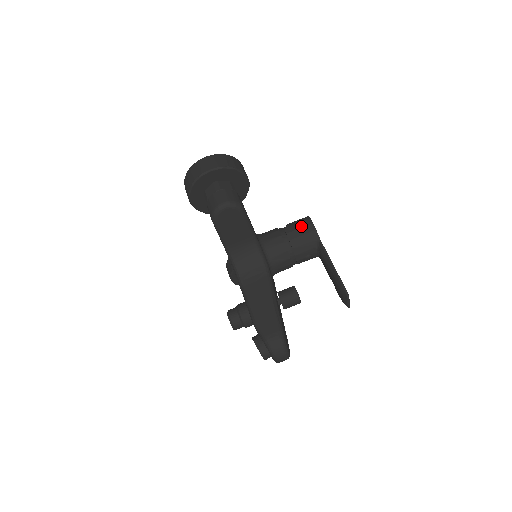
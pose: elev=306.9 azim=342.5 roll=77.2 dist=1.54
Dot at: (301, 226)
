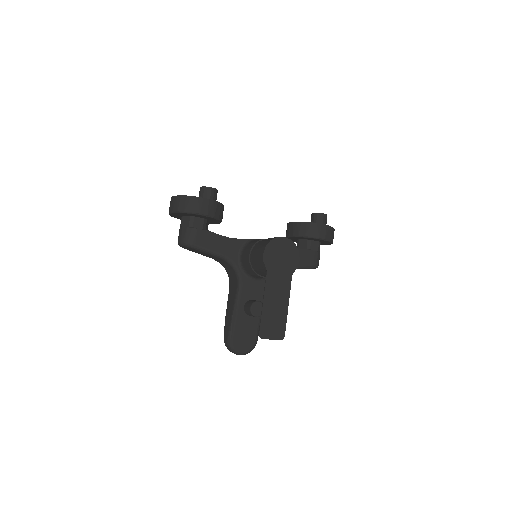
Dot at: (258, 253)
